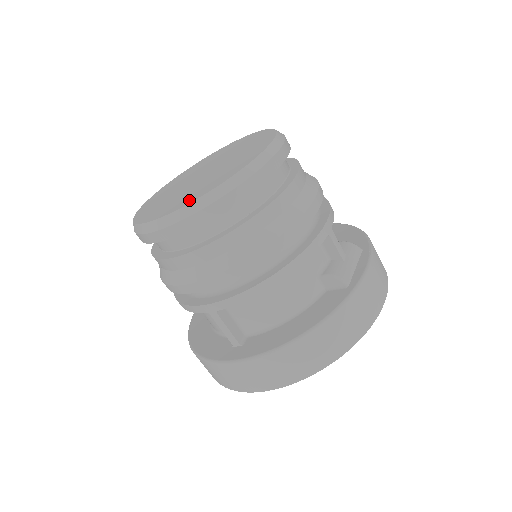
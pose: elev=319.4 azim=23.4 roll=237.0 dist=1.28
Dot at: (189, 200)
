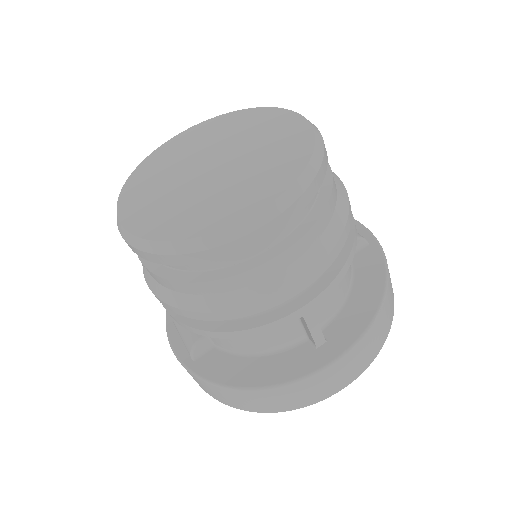
Dot at: (285, 178)
